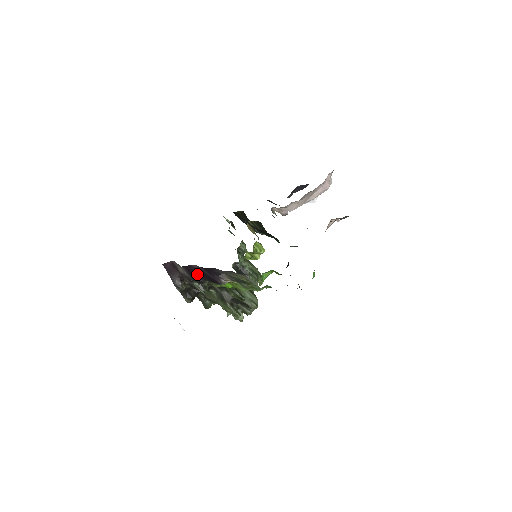
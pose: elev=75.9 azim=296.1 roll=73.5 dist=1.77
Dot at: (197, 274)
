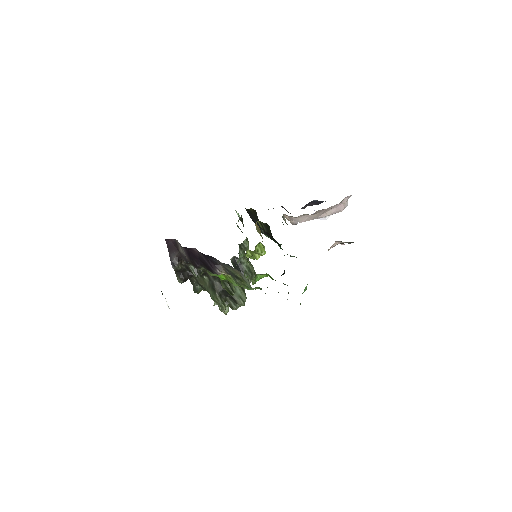
Dot at: (195, 258)
